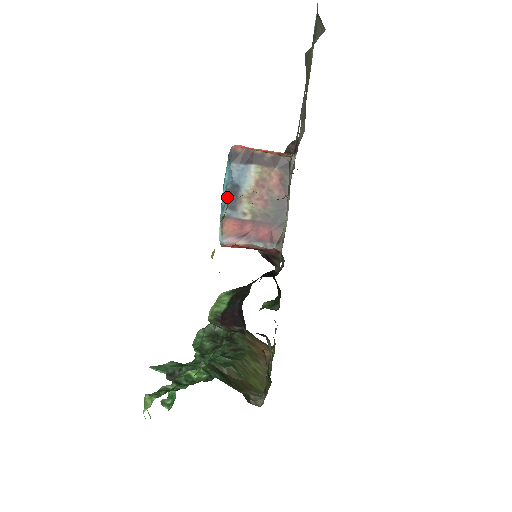
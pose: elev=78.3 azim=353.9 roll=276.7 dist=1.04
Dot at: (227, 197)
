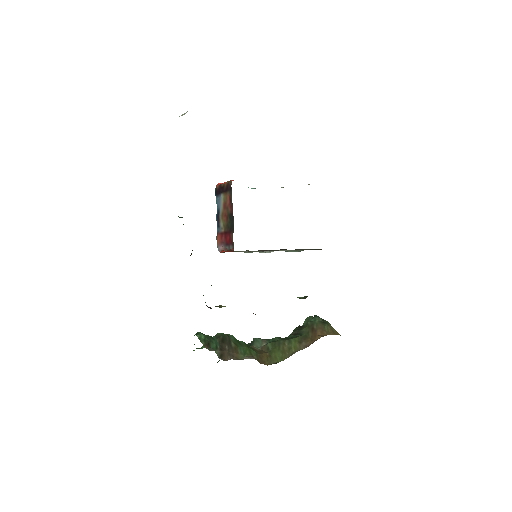
Dot at: (217, 220)
